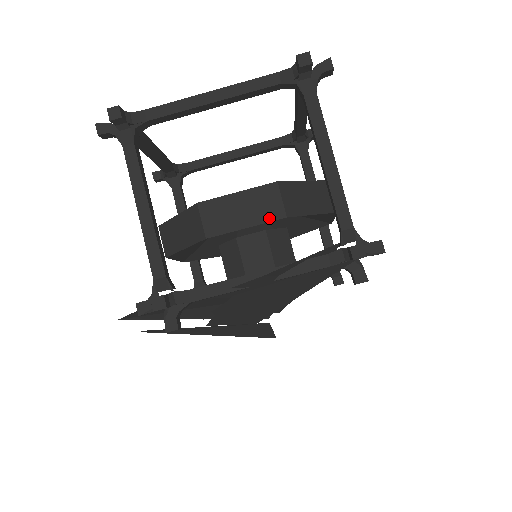
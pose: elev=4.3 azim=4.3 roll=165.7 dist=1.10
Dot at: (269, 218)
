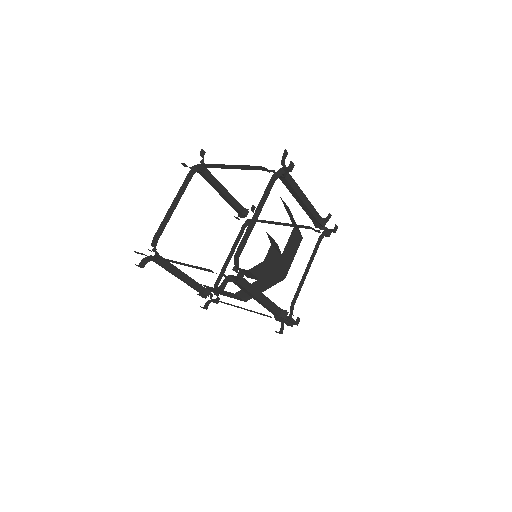
Dot at: (298, 245)
